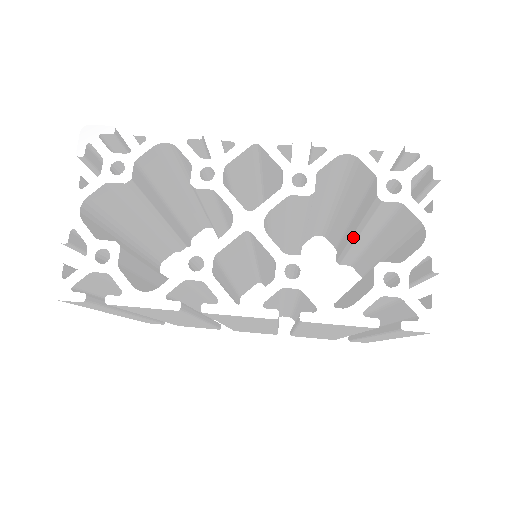
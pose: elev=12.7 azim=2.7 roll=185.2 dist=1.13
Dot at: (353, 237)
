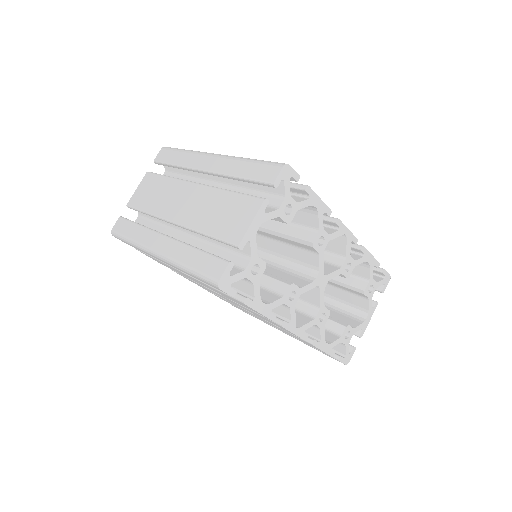
Dot at: occluded
